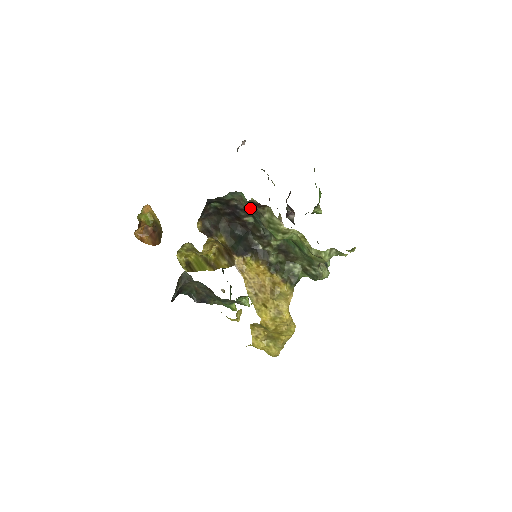
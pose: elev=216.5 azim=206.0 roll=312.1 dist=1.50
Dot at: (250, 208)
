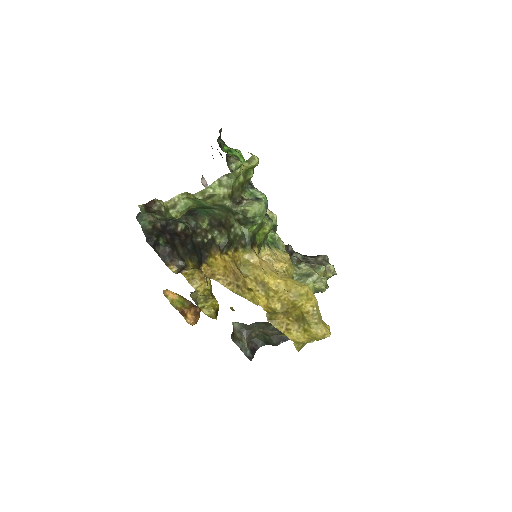
Dot at: (160, 216)
